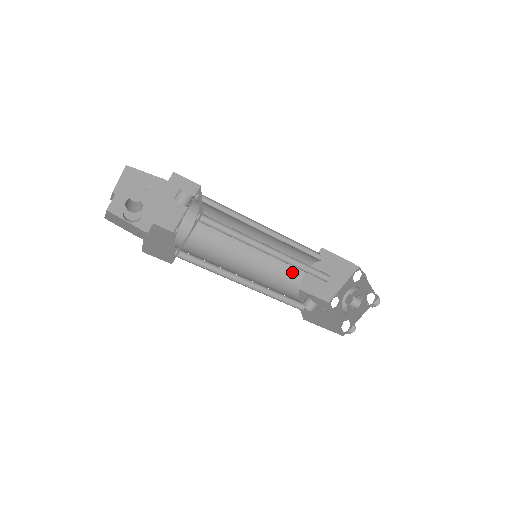
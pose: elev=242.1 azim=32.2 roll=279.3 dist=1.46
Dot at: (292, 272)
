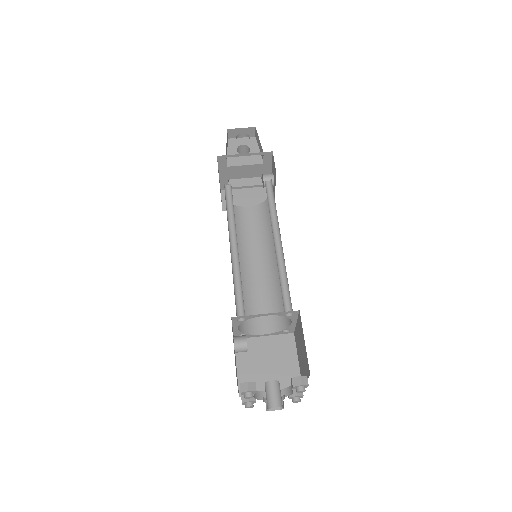
Dot at: (252, 320)
